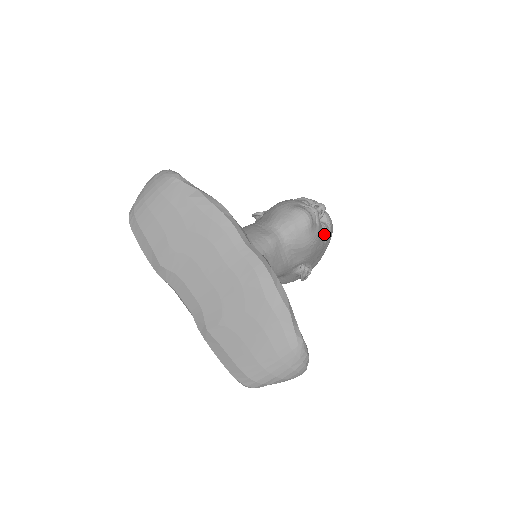
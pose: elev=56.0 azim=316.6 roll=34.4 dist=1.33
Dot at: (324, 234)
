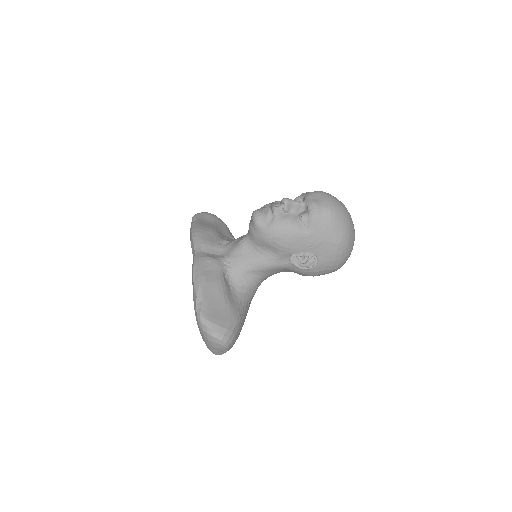
Dot at: (302, 223)
